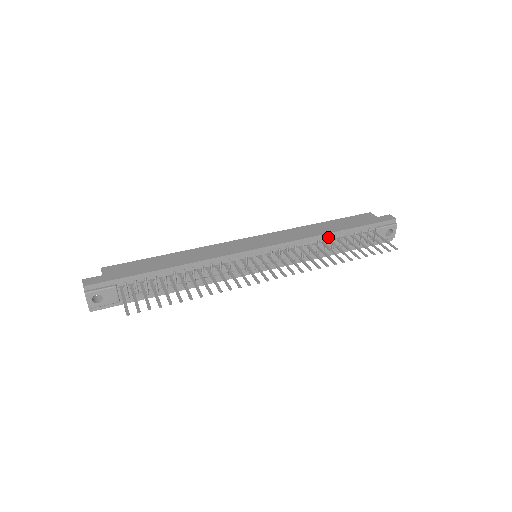
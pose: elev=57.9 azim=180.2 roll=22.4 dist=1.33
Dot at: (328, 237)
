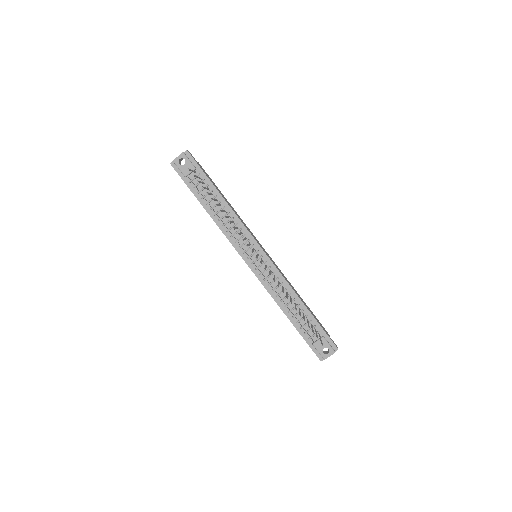
Dot at: (297, 300)
